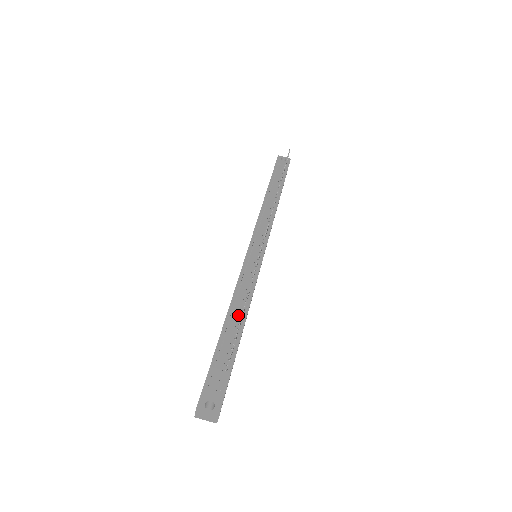
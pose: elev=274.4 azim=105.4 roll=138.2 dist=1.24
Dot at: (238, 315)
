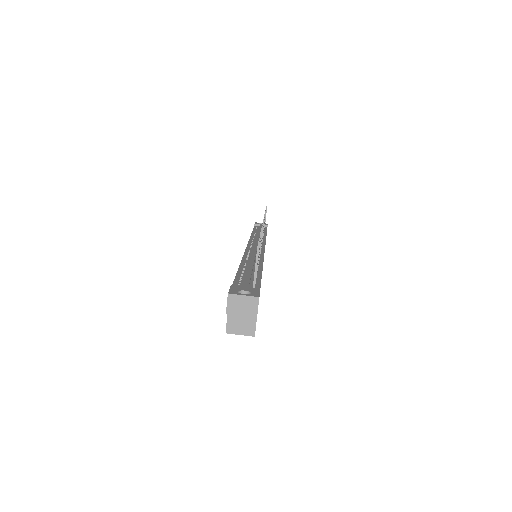
Dot at: (253, 262)
